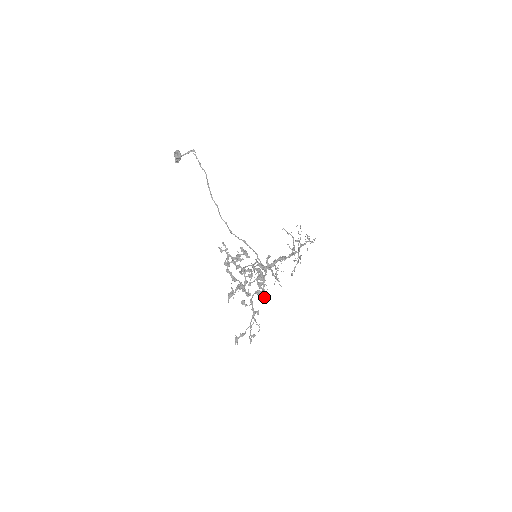
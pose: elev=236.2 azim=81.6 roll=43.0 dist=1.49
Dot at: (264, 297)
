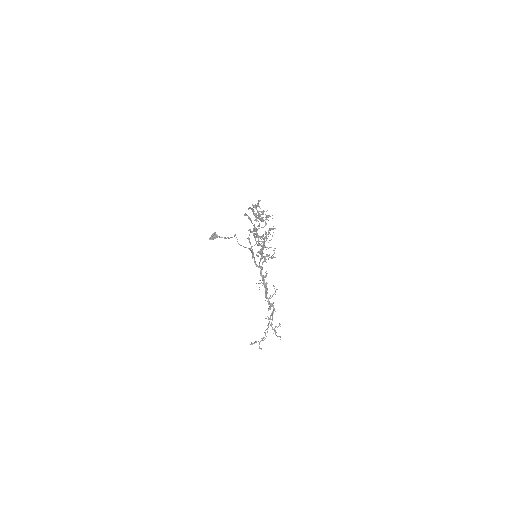
Dot at: (264, 244)
